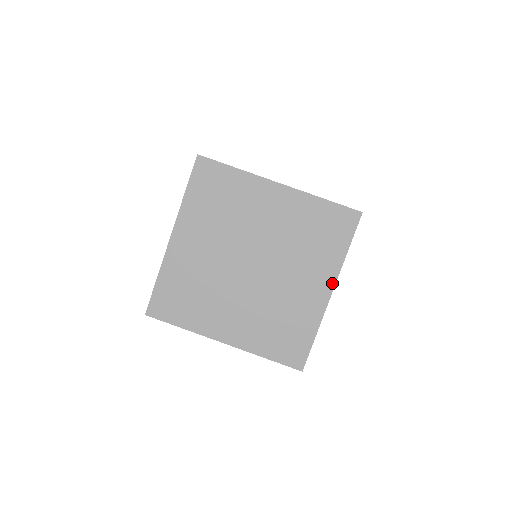
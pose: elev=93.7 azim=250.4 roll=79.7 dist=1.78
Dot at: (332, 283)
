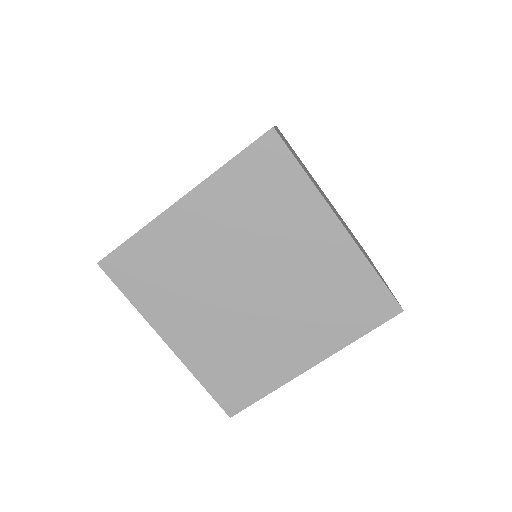
Dot at: (321, 357)
